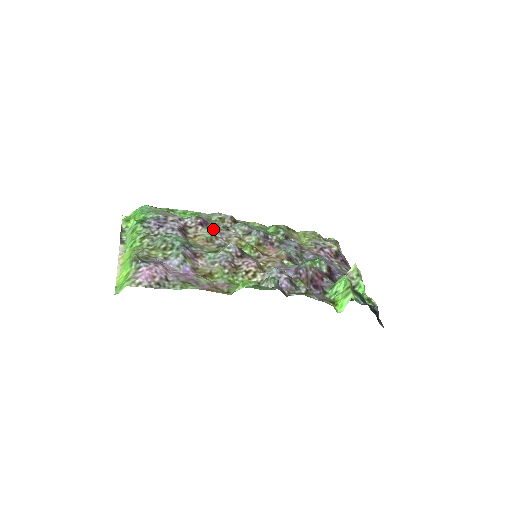
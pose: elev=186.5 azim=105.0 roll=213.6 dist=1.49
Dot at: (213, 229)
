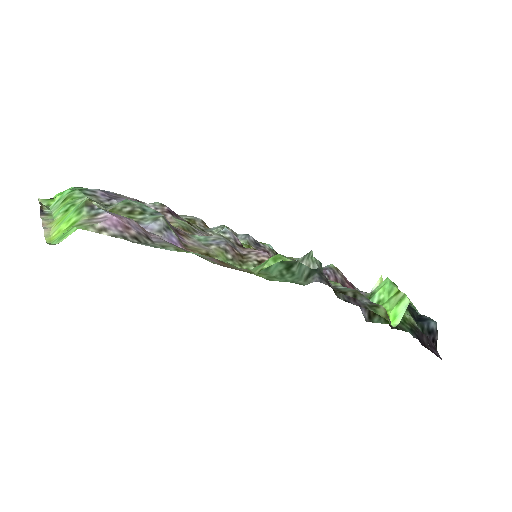
Dot at: (186, 222)
